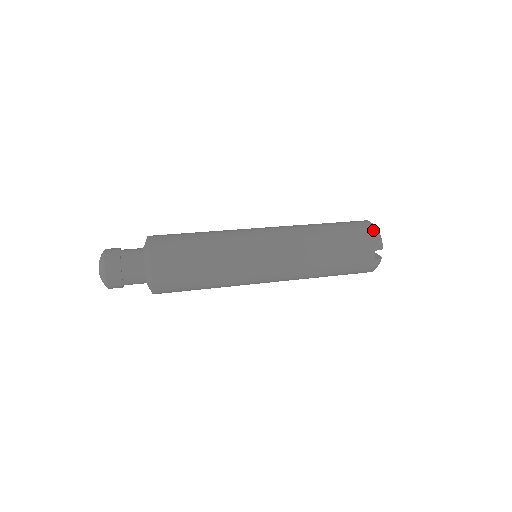
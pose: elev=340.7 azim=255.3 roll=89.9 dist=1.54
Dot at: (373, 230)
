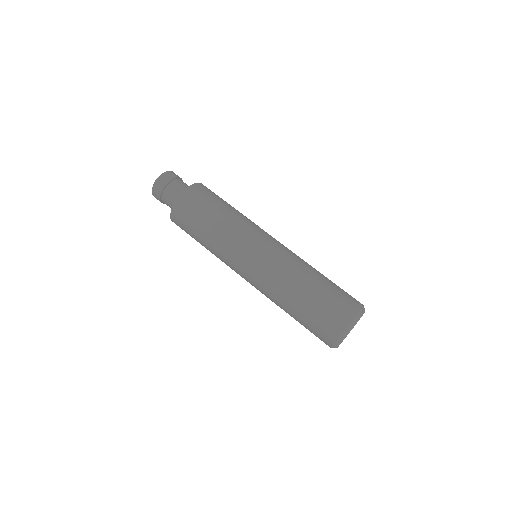
Dot at: (330, 342)
